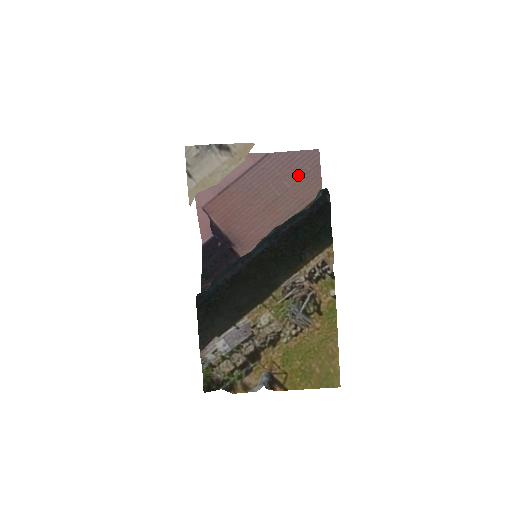
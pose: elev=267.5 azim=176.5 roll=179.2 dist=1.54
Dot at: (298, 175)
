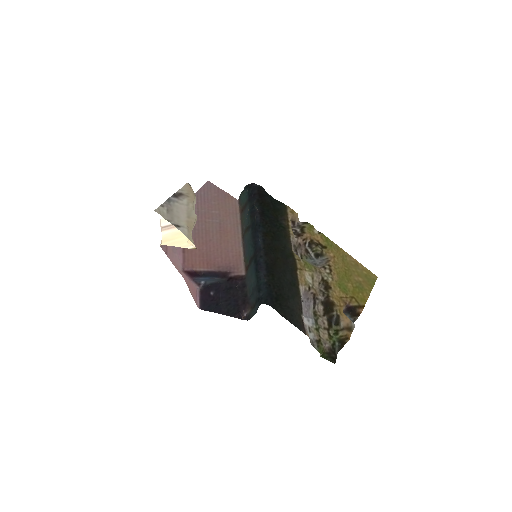
Dot at: (215, 202)
